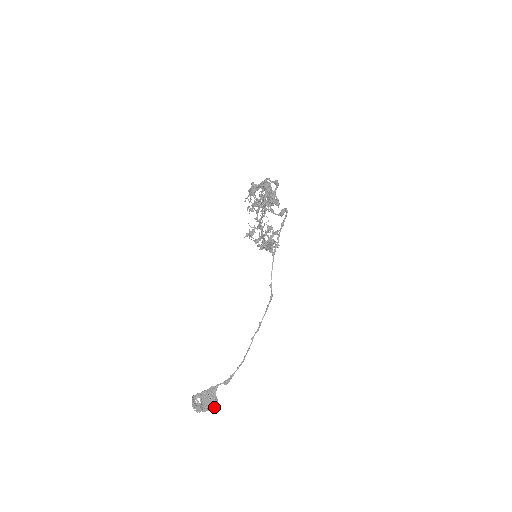
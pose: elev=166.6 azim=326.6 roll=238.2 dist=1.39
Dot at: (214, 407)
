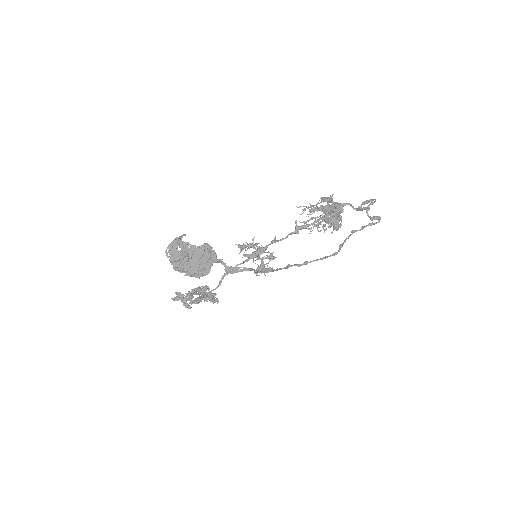
Dot at: (199, 272)
